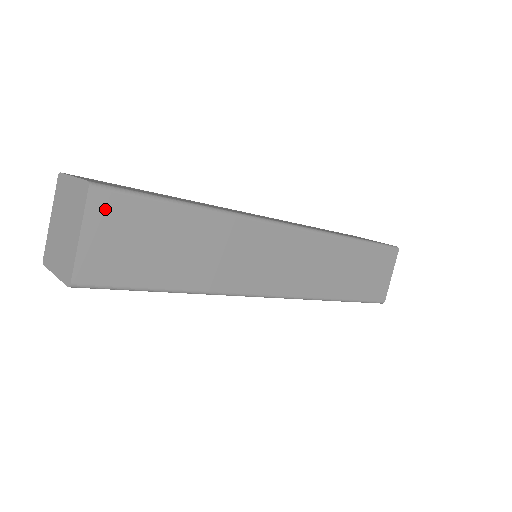
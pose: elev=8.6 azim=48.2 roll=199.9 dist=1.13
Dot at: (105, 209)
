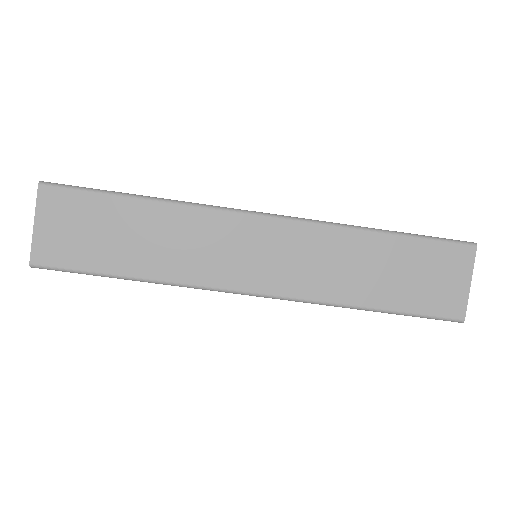
Dot at: (53, 202)
